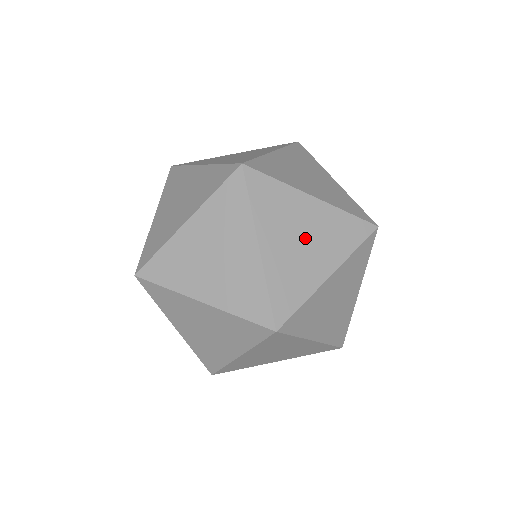
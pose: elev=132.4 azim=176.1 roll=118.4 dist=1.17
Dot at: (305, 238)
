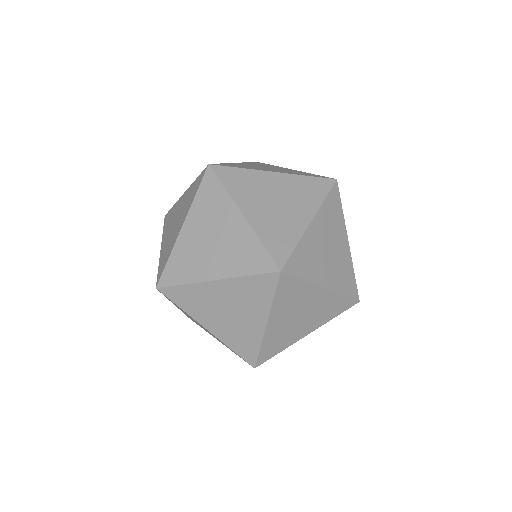
Dot at: (330, 252)
